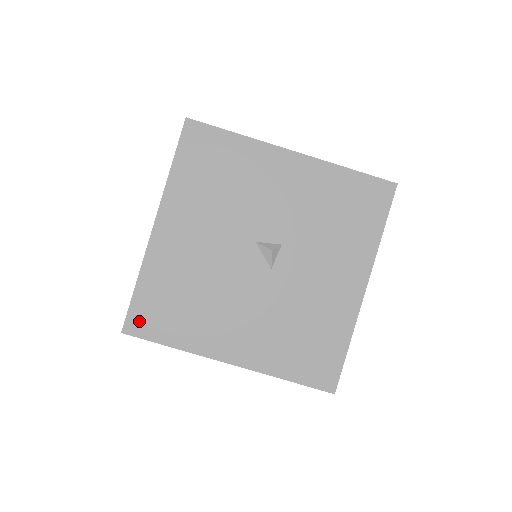
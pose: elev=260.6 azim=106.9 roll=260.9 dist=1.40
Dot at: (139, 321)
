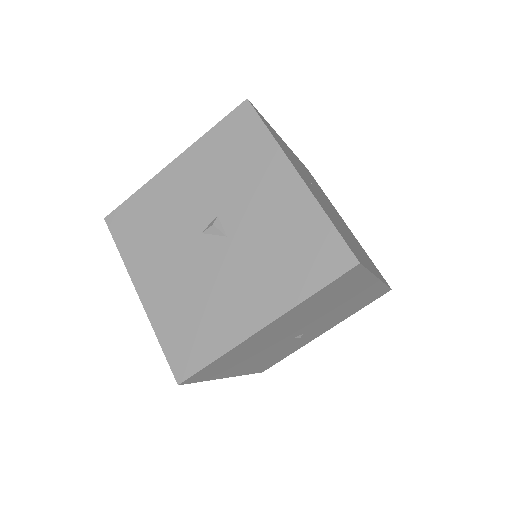
Dot at: (181, 365)
